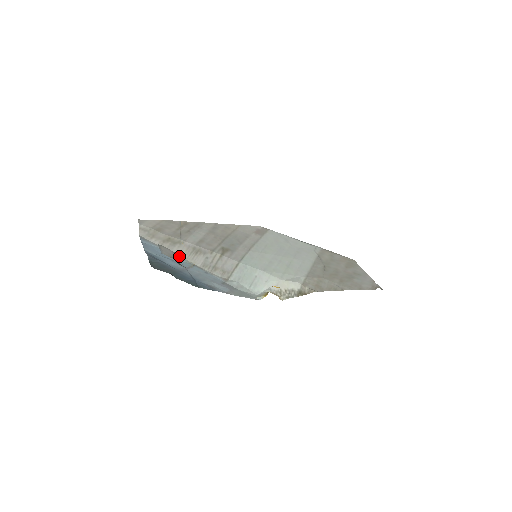
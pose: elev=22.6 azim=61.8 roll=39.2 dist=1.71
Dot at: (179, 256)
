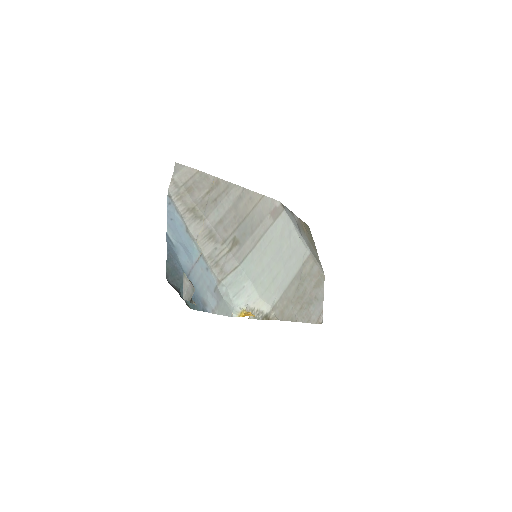
Dot at: (193, 236)
